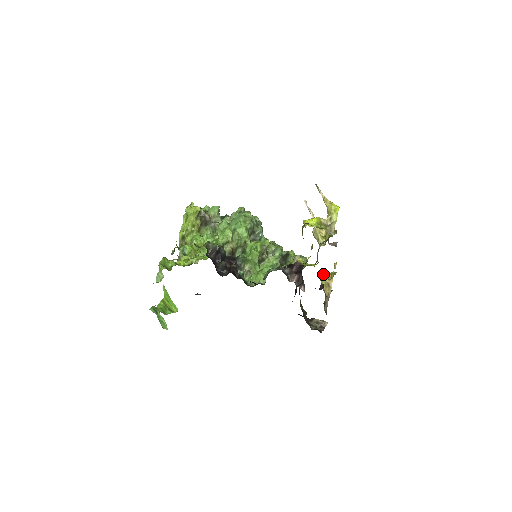
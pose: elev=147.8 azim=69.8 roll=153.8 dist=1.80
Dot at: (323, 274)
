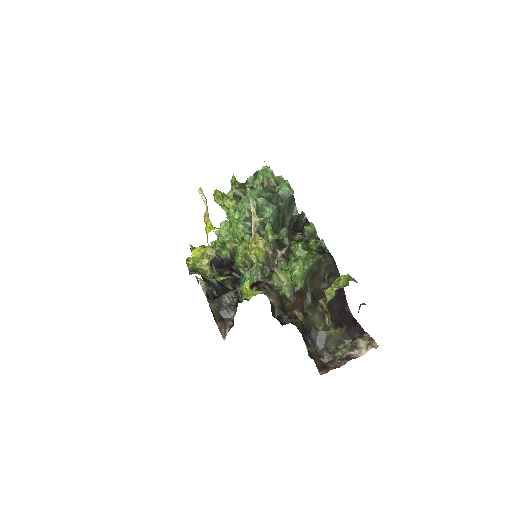
Dot at: (338, 280)
